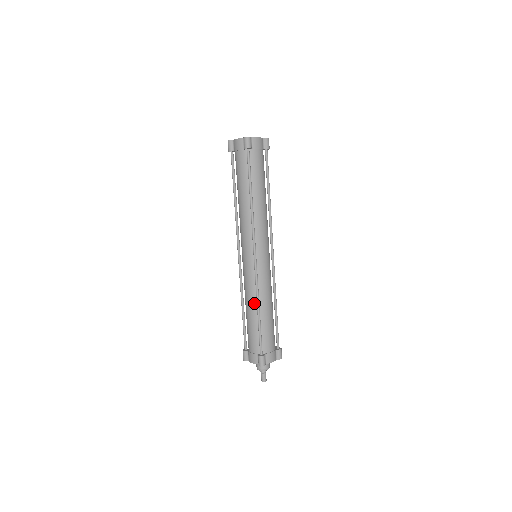
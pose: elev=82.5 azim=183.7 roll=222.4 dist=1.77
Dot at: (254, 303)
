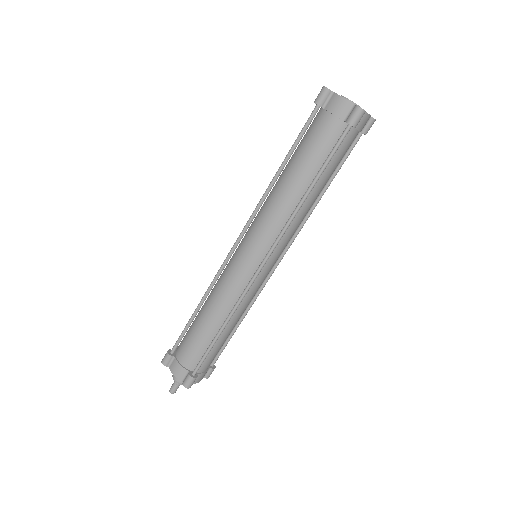
Dot at: (222, 315)
